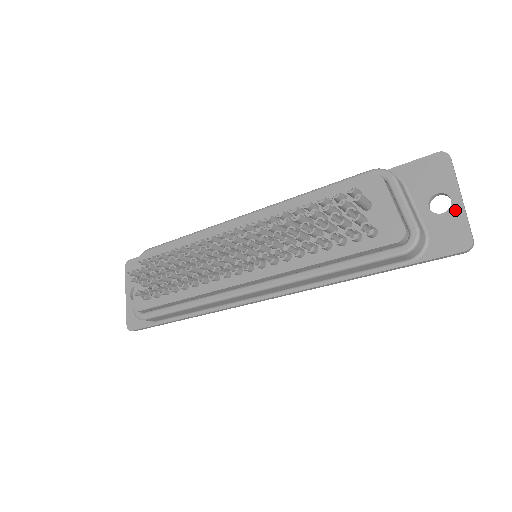
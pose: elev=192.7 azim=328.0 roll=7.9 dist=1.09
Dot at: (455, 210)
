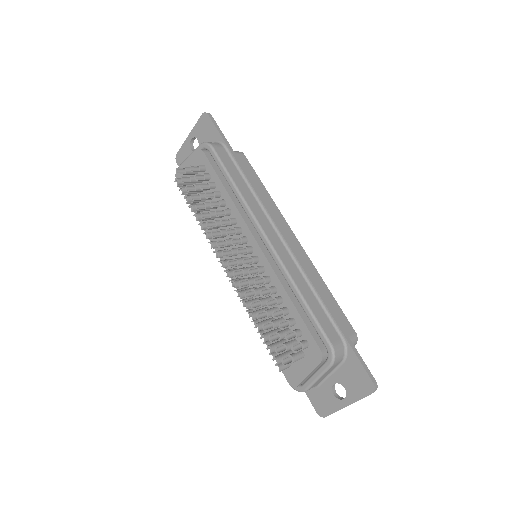
Dot at: (338, 403)
